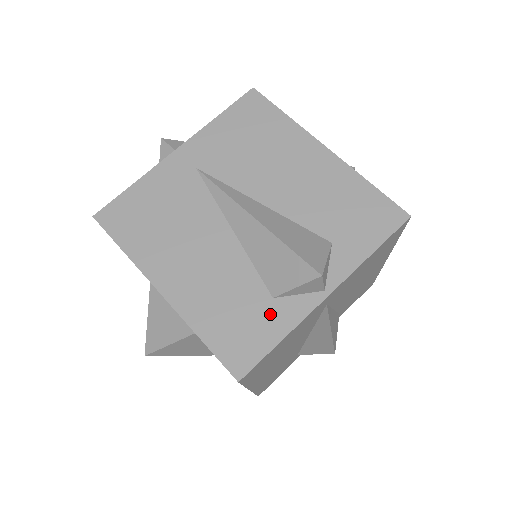
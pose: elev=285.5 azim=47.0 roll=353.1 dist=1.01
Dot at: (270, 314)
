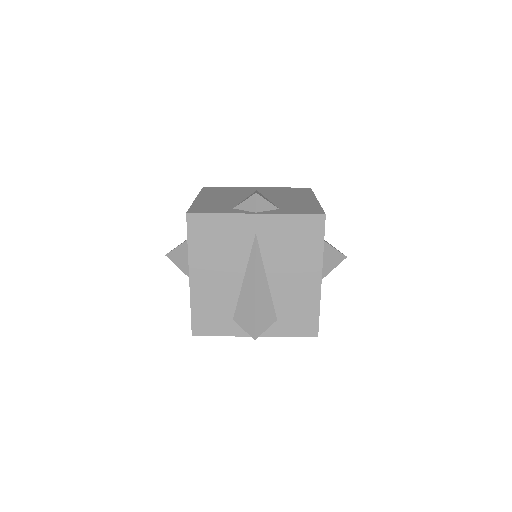
Dot at: (226, 324)
